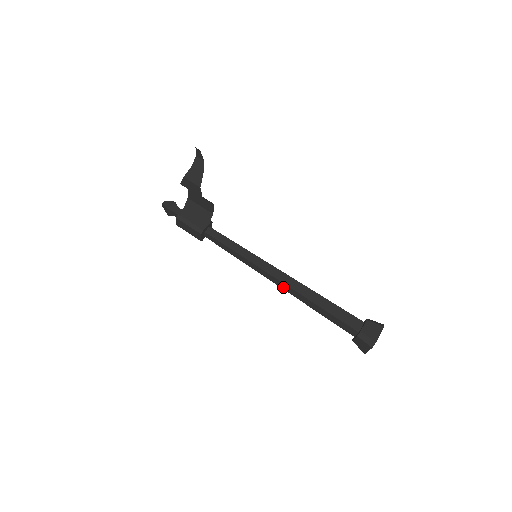
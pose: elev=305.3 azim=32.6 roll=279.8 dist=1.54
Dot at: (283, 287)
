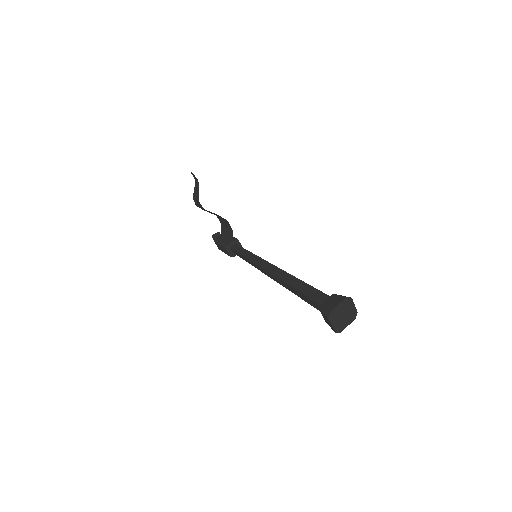
Dot at: (276, 280)
